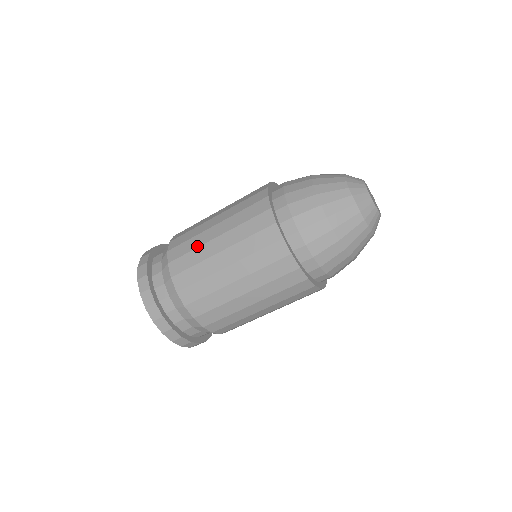
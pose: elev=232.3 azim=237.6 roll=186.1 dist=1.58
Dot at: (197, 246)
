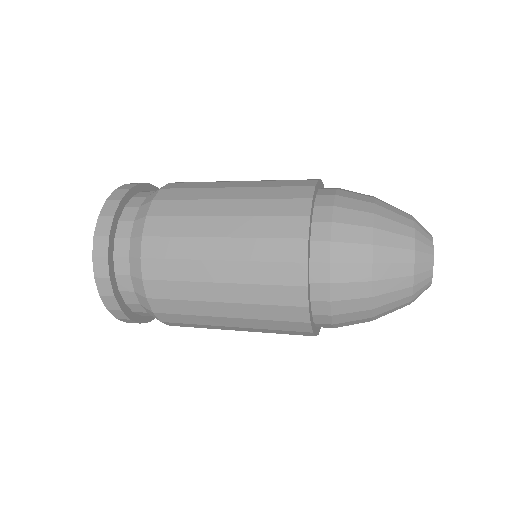
Dot at: (197, 315)
